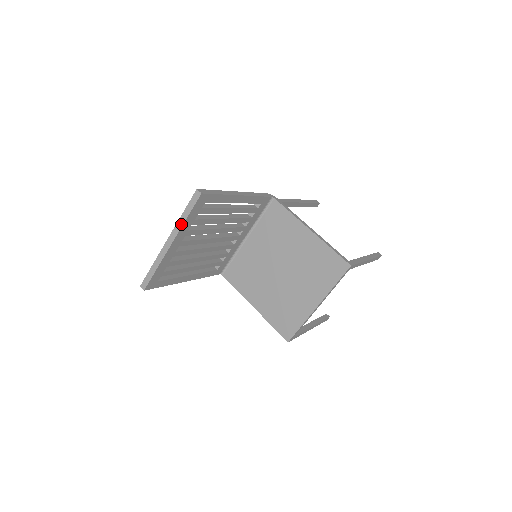
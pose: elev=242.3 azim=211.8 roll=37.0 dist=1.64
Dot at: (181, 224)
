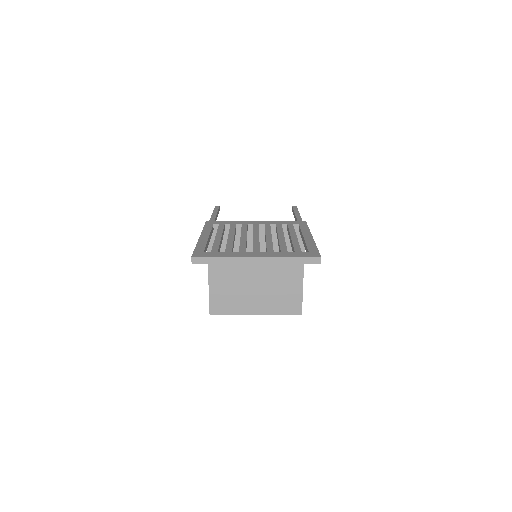
Dot at: (282, 262)
